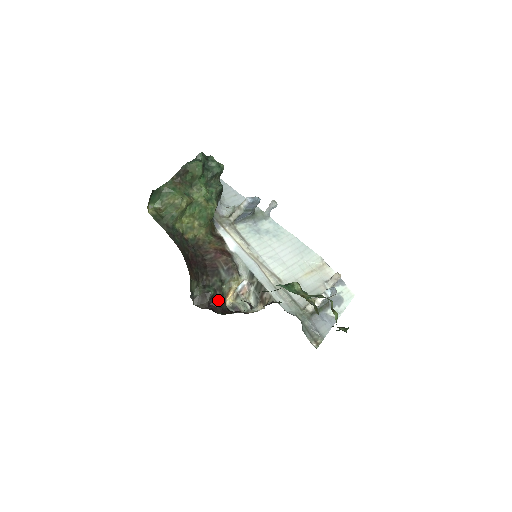
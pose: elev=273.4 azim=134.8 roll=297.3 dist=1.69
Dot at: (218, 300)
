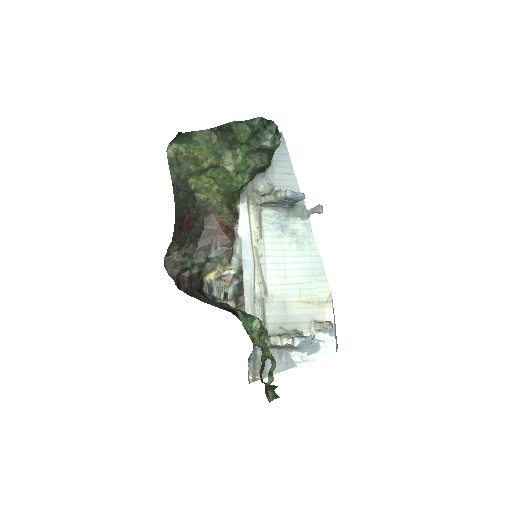
Dot at: (191, 275)
